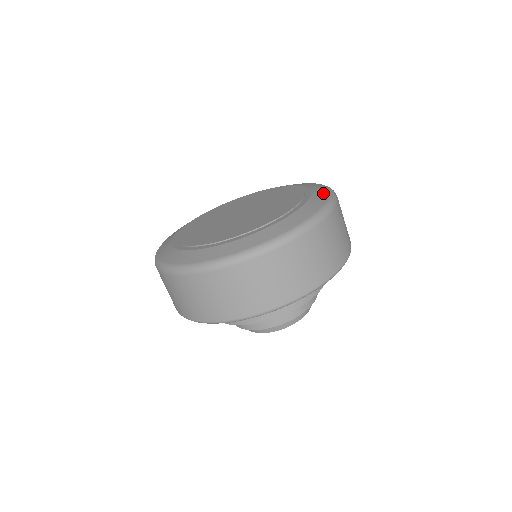
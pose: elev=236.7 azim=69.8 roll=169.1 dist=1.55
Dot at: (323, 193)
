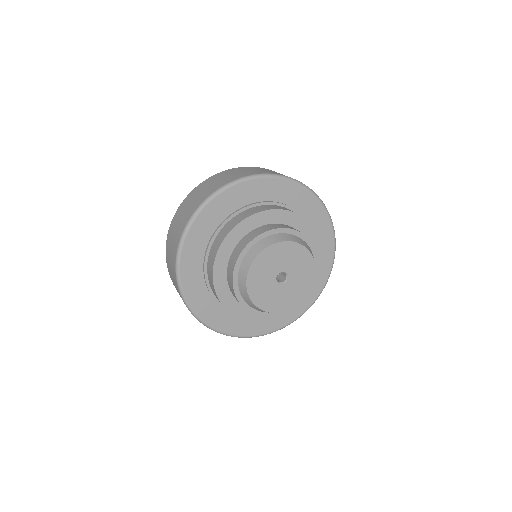
Dot at: occluded
